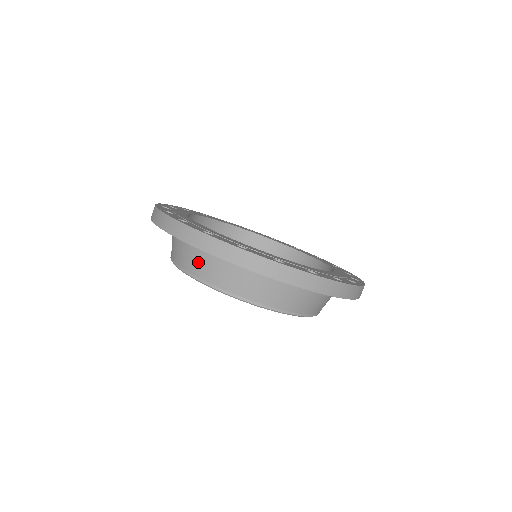
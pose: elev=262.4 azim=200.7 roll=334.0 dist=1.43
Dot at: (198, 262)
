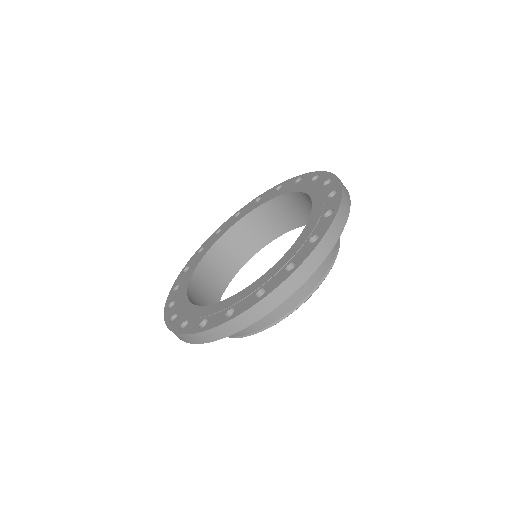
Dot at: occluded
